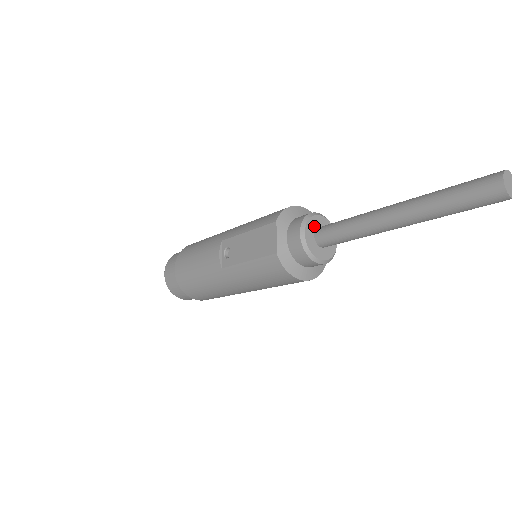
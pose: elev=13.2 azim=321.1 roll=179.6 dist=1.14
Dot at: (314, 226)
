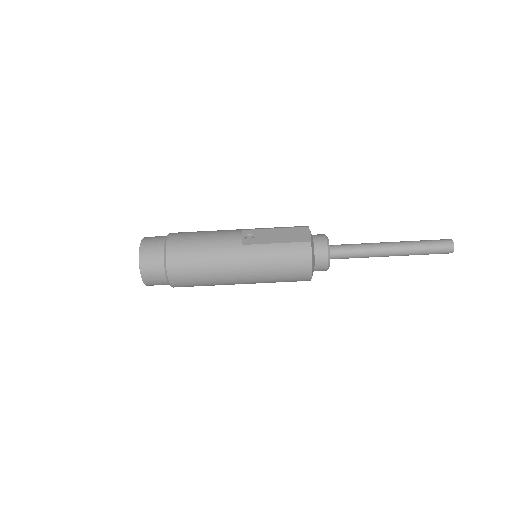
Dot at: occluded
